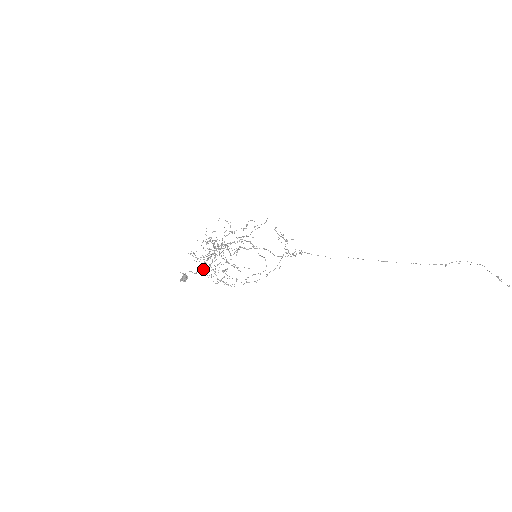
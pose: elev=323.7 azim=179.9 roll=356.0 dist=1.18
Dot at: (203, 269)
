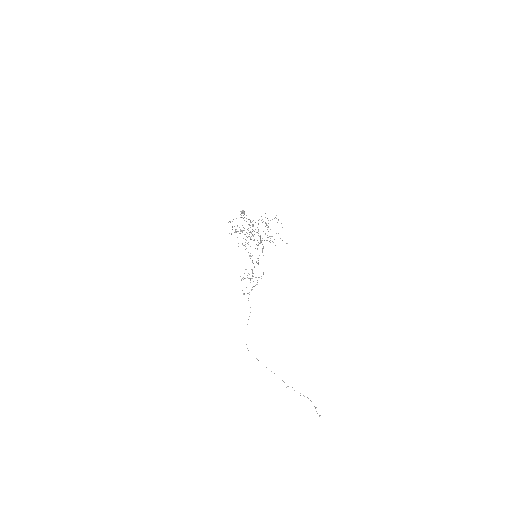
Dot at: occluded
